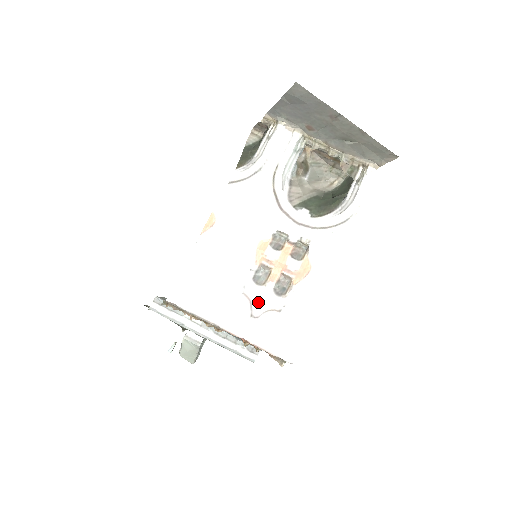
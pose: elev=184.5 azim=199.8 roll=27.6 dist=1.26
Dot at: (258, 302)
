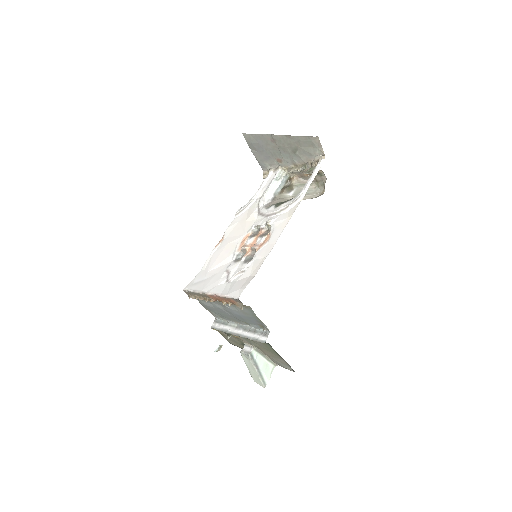
Dot at: (232, 272)
